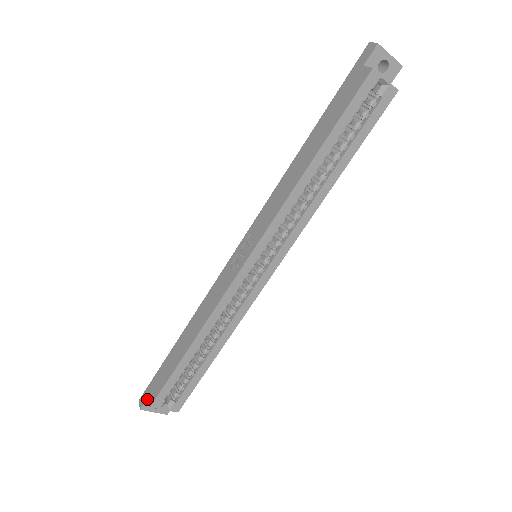
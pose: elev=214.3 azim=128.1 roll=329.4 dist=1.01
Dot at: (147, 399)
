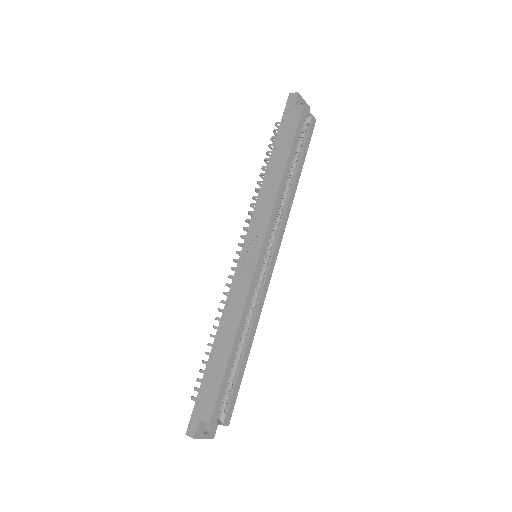
Dot at: (198, 424)
